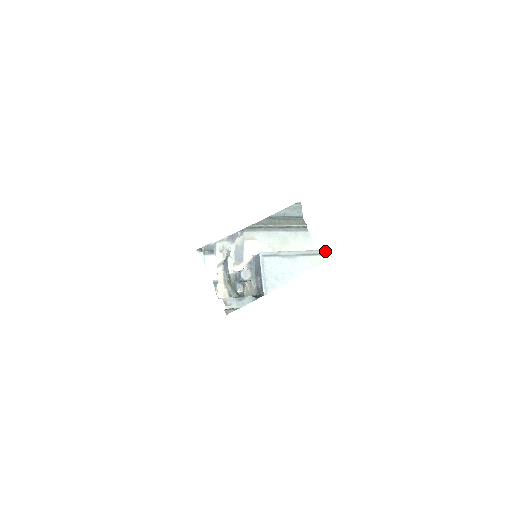
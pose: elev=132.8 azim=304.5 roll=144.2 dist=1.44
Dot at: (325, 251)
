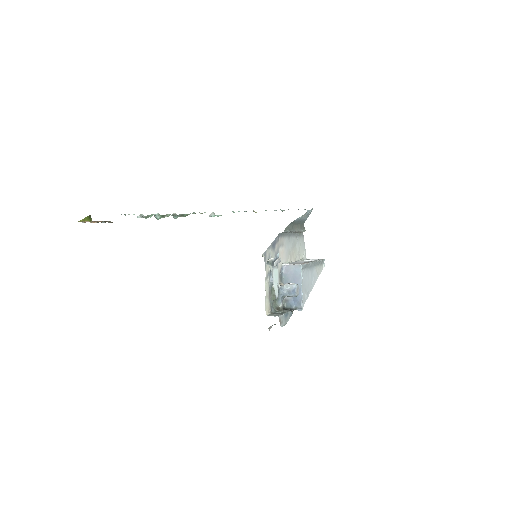
Dot at: (323, 260)
